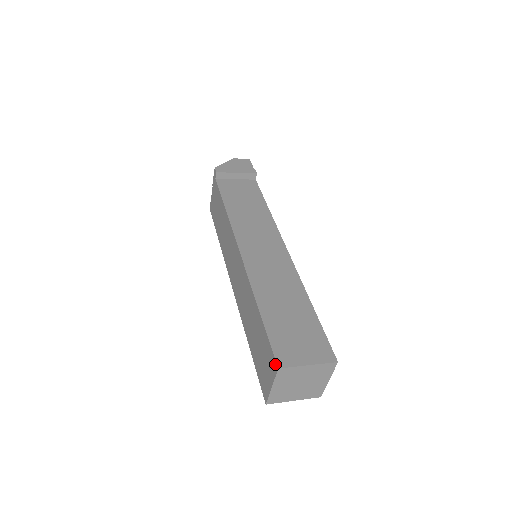
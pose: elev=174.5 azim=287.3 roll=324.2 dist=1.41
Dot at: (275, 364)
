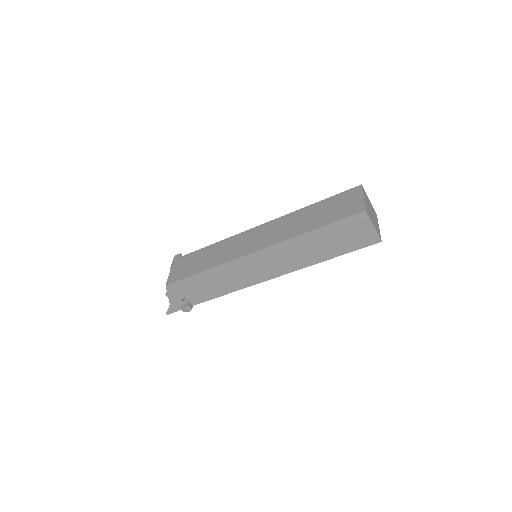
Dot at: (357, 187)
